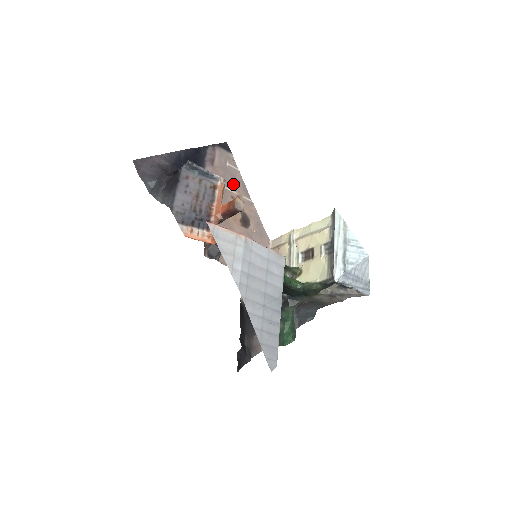
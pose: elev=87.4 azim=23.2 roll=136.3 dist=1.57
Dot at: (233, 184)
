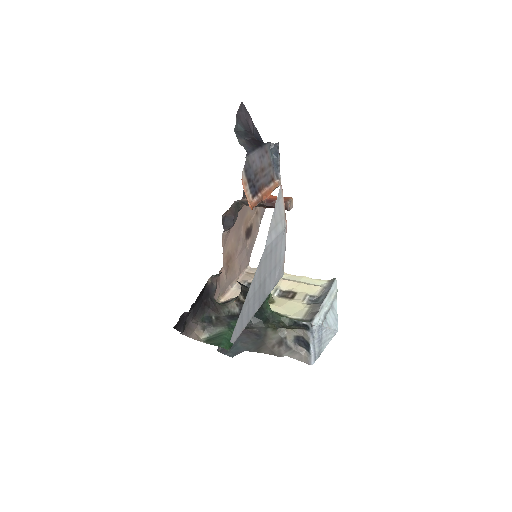
Dot at: occluded
